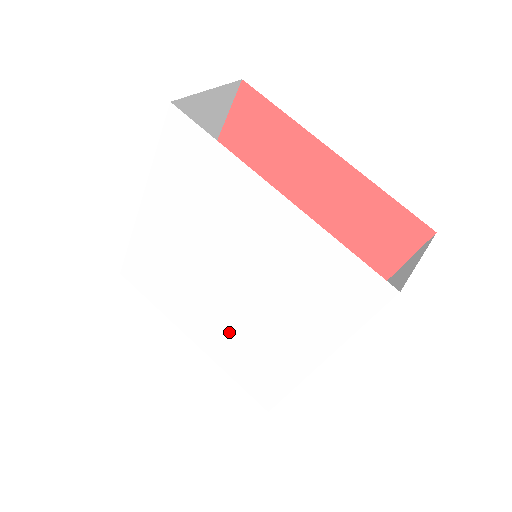
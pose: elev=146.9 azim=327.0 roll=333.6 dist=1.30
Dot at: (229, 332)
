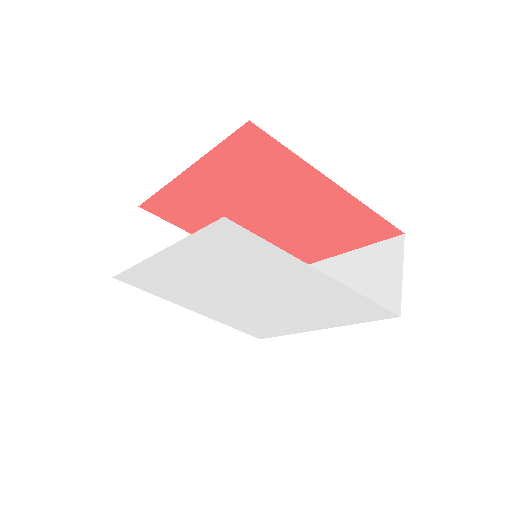
Dot at: (238, 313)
